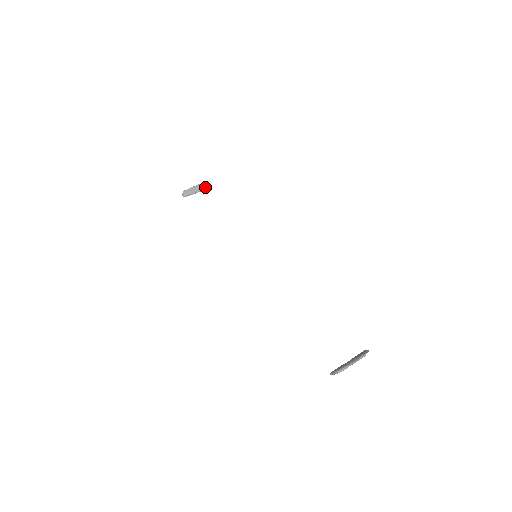
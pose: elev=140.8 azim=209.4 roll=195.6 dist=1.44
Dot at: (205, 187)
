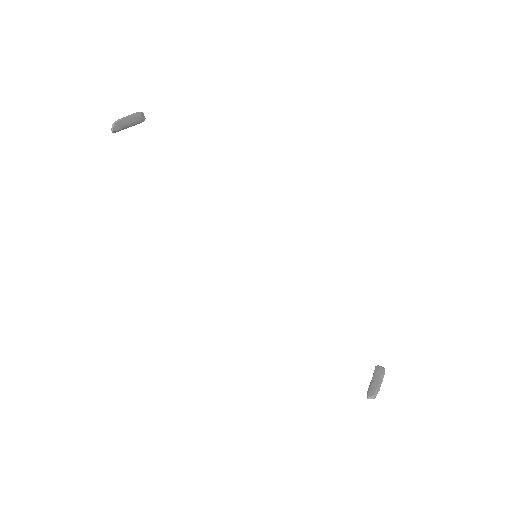
Dot at: (139, 120)
